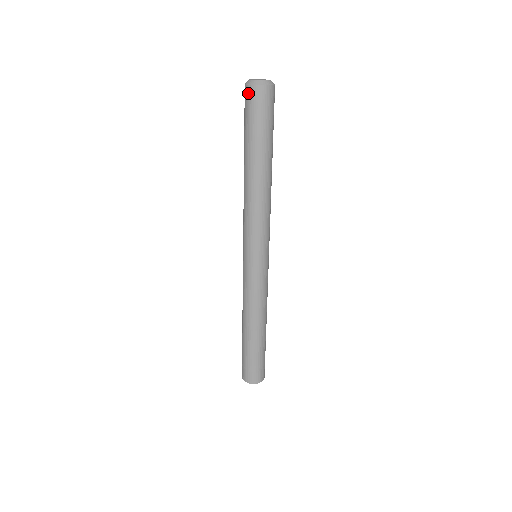
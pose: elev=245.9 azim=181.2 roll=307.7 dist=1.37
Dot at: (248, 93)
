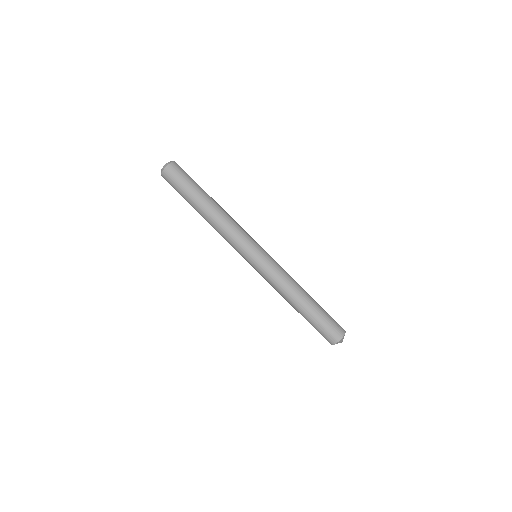
Dot at: occluded
